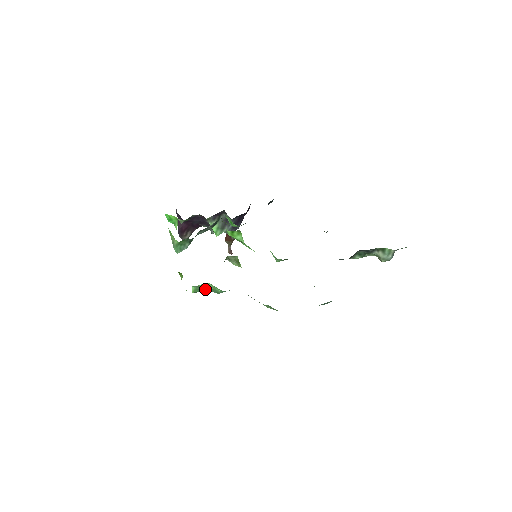
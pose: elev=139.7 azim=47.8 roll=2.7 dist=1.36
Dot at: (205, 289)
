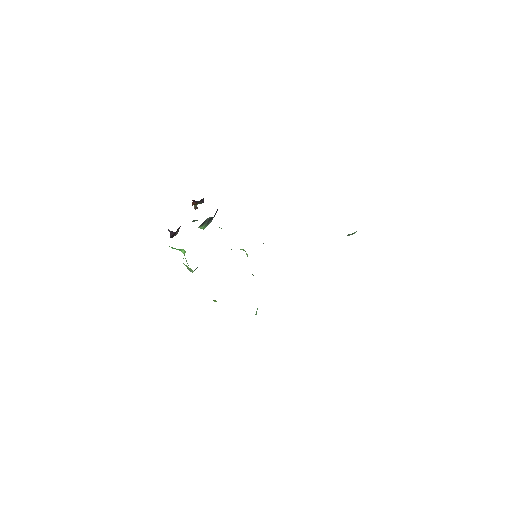
Dot at: occluded
